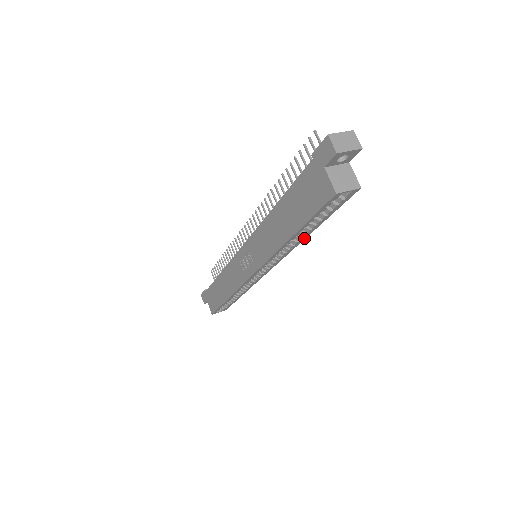
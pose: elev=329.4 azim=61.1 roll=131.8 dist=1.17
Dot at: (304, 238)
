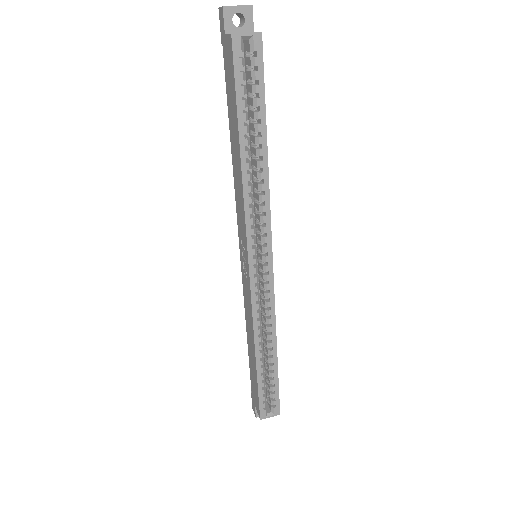
Dot at: (266, 164)
